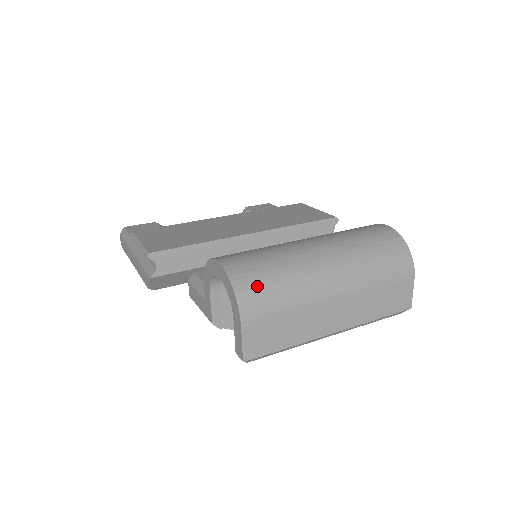
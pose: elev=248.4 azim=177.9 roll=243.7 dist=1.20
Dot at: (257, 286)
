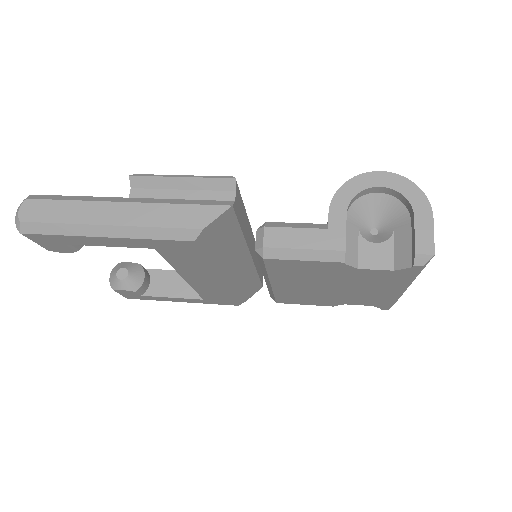
Dot at: occluded
